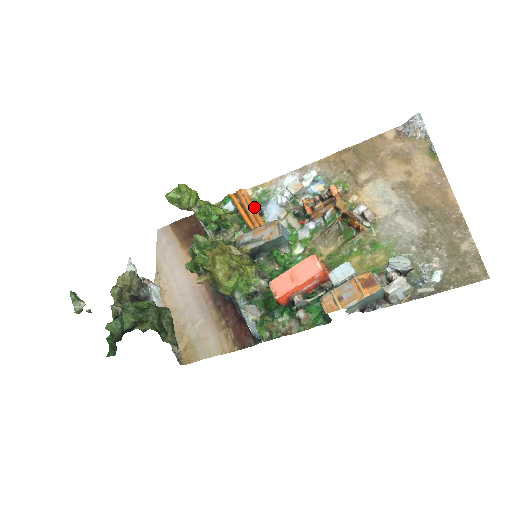
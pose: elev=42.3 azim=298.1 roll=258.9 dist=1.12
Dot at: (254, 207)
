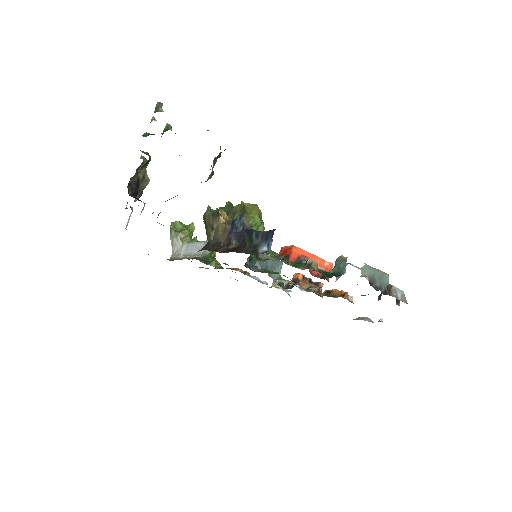
Dot at: occluded
